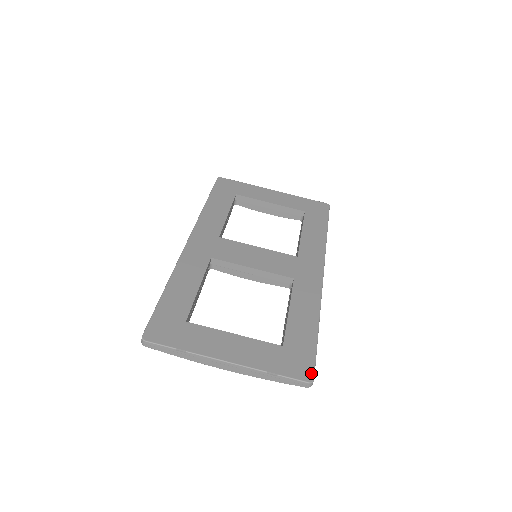
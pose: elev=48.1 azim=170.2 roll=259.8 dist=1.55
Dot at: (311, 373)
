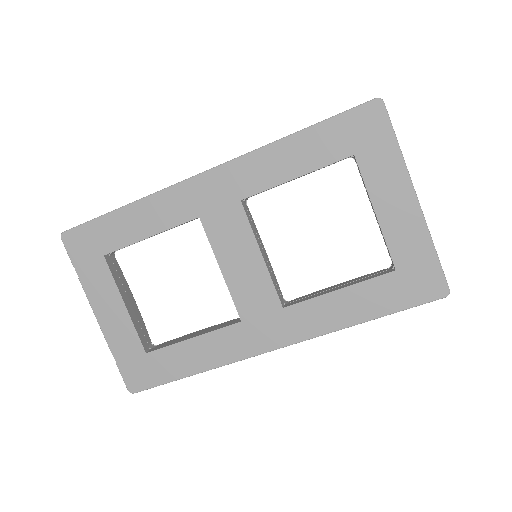
Dot at: (138, 389)
